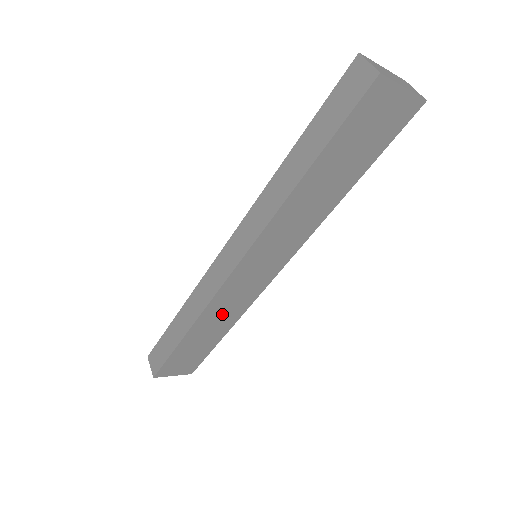
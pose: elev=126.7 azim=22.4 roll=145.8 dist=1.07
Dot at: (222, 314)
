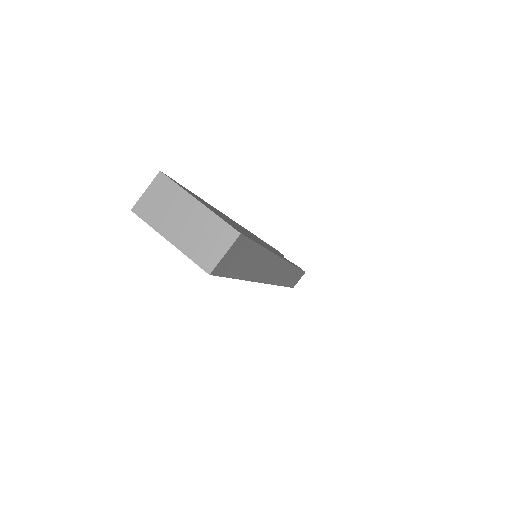
Dot at: occluded
